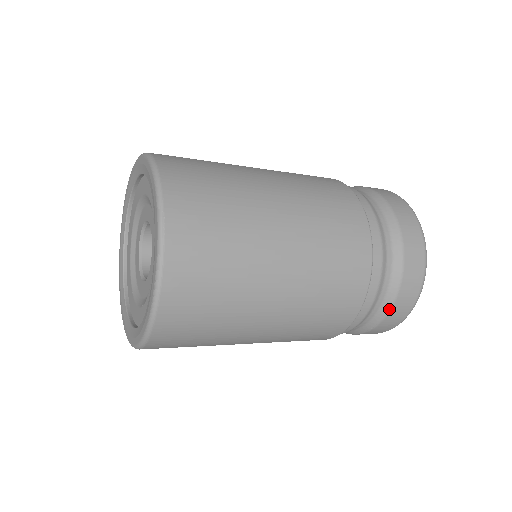
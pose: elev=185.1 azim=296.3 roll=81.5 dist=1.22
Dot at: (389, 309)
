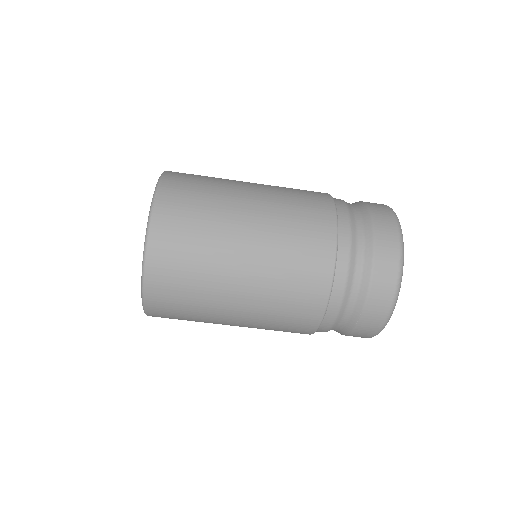
Dot at: (367, 294)
